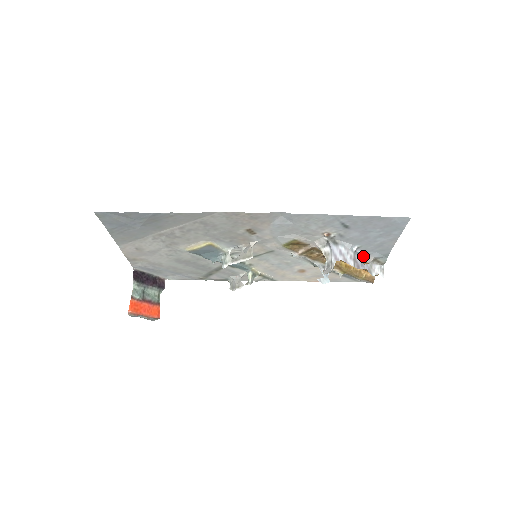
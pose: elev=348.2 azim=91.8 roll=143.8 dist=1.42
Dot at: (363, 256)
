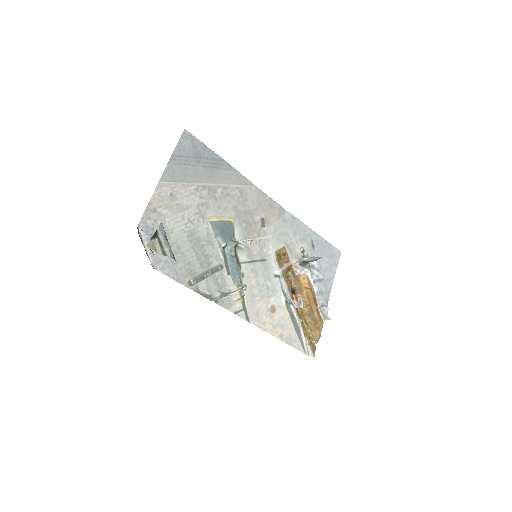
Dot at: (316, 295)
